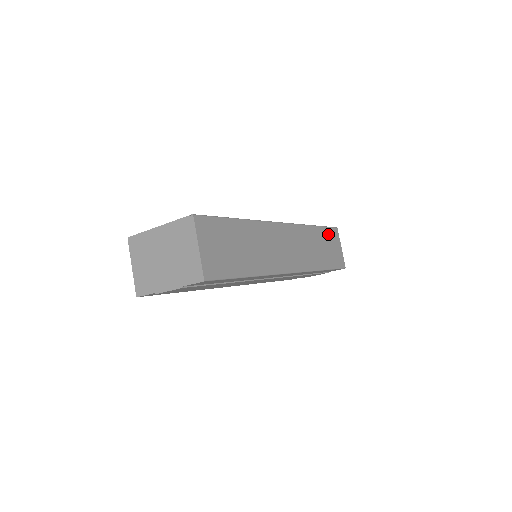
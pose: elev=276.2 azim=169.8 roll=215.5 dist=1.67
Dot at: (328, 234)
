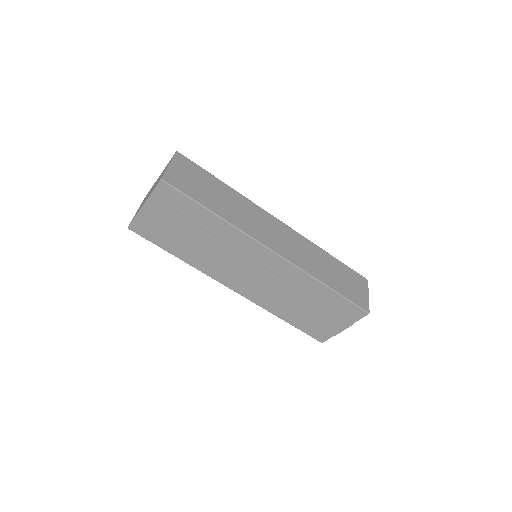
Dot at: (349, 272)
